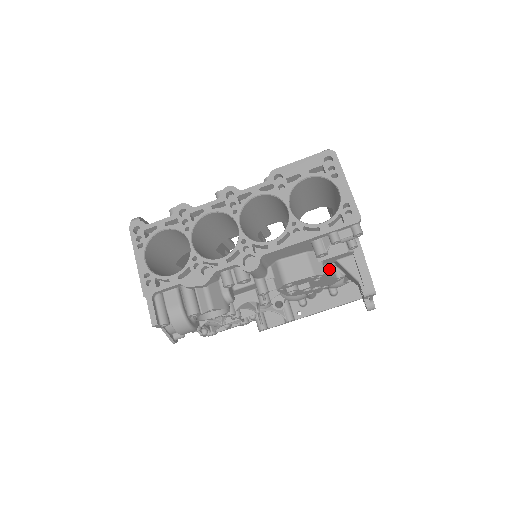
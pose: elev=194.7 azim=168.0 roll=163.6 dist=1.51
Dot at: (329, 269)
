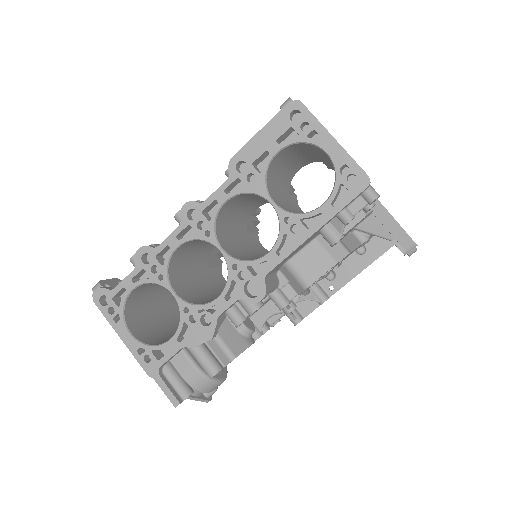
Dot at: (349, 240)
